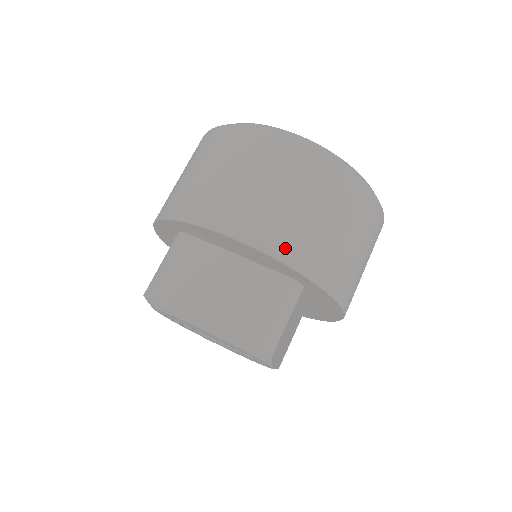
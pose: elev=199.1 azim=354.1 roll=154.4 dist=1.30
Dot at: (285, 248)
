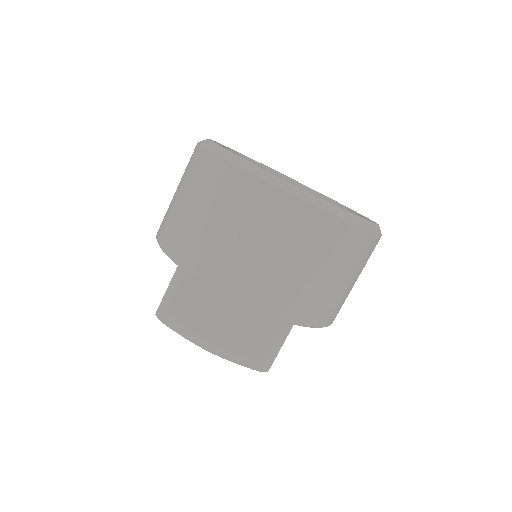
Dot at: (282, 308)
